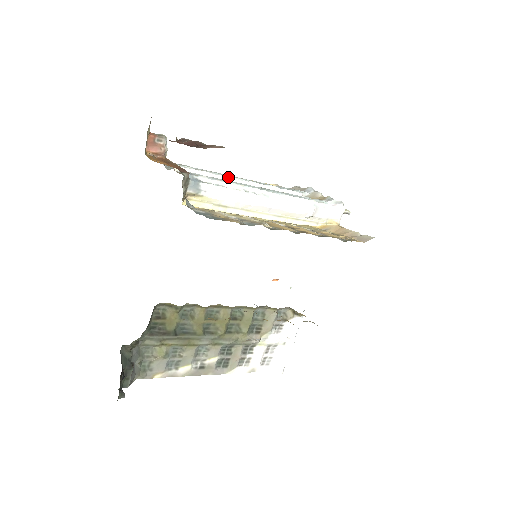
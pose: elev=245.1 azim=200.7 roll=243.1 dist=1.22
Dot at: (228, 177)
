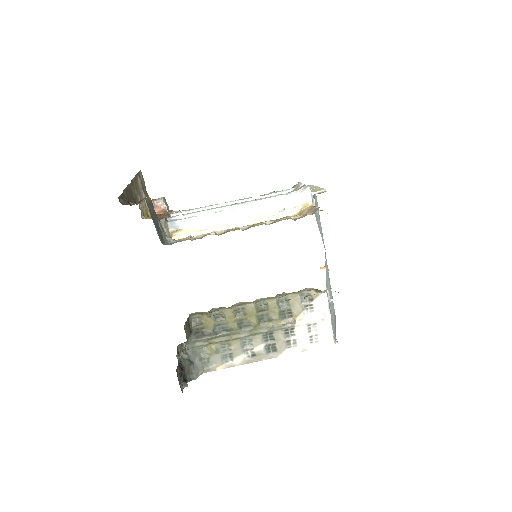
Dot at: (215, 206)
